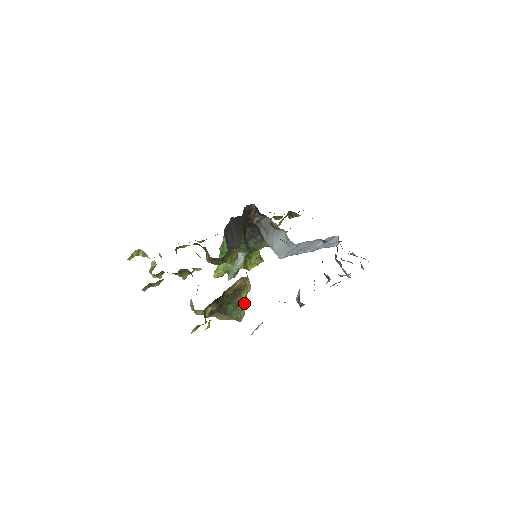
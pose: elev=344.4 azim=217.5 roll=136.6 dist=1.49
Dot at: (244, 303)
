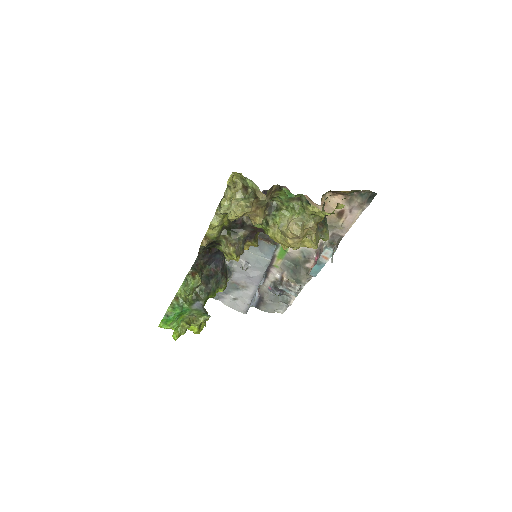
Dot at: occluded
